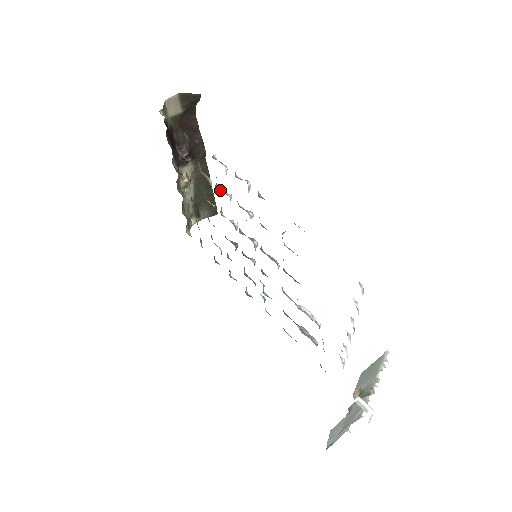
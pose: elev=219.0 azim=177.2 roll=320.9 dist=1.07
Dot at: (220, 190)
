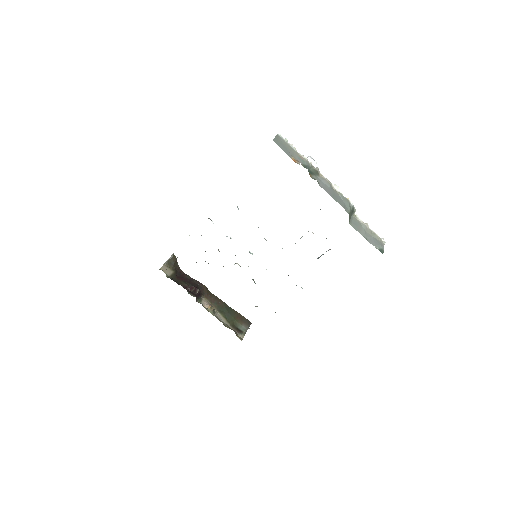
Dot at: occluded
